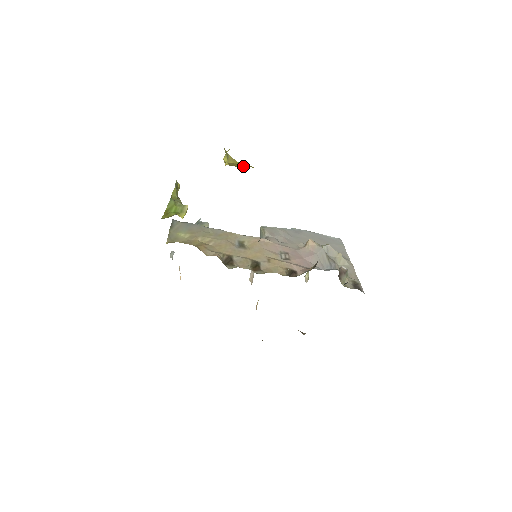
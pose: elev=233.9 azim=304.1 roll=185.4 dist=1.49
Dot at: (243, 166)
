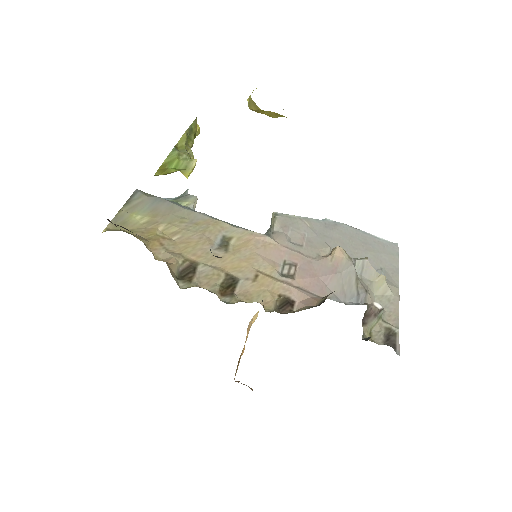
Dot at: (273, 114)
